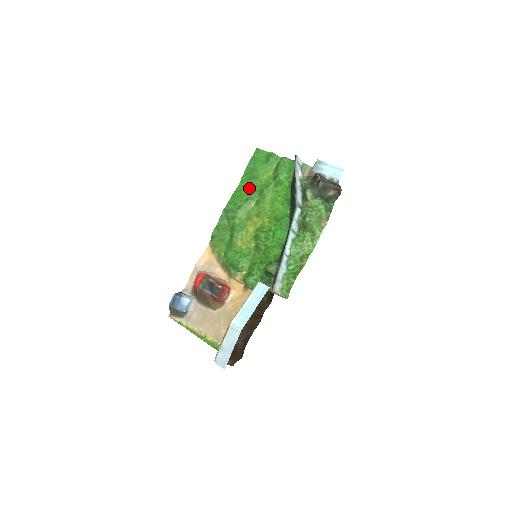
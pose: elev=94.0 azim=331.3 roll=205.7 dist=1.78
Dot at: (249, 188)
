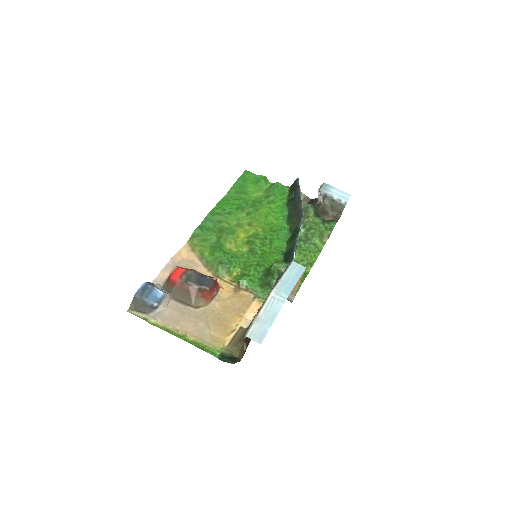
Dot at: (239, 199)
